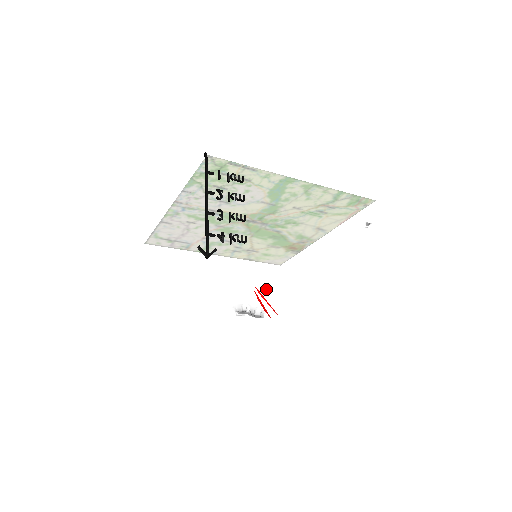
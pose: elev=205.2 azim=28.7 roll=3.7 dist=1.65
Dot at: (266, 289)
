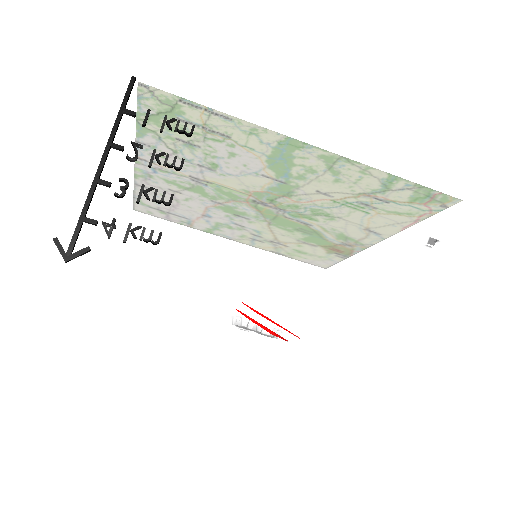
Dot at: (261, 308)
